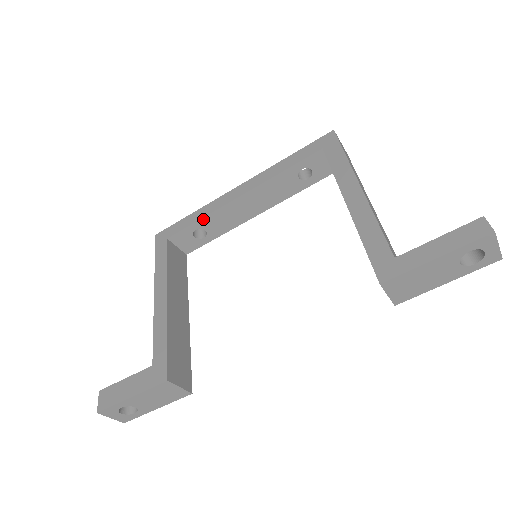
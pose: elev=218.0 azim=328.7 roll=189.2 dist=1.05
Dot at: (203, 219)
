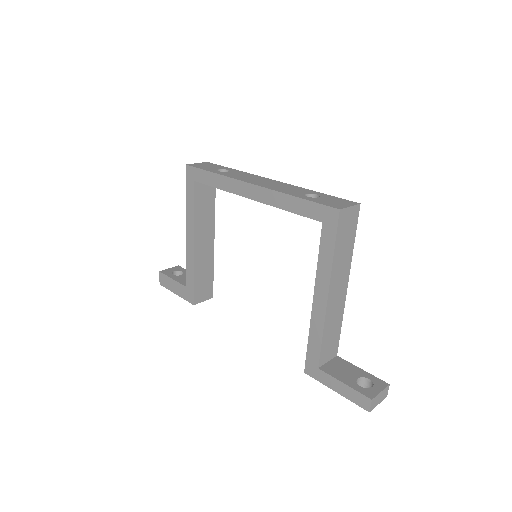
Dot at: (222, 189)
